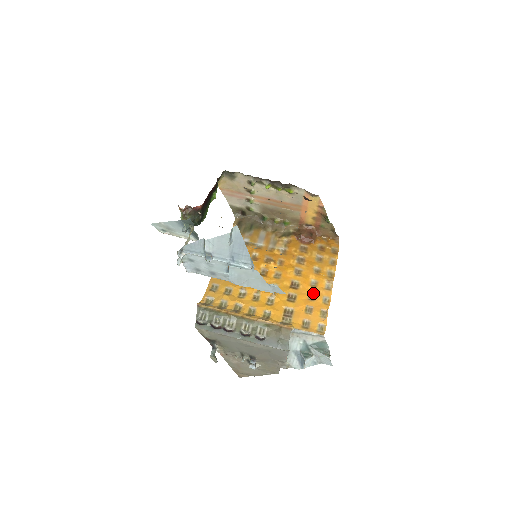
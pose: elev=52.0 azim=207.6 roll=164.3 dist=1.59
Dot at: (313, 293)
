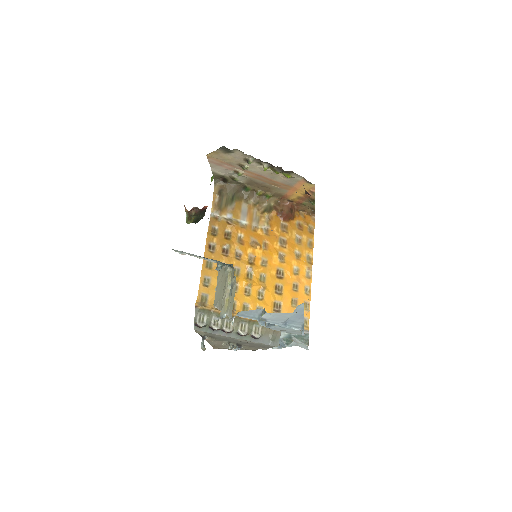
Dot at: (296, 283)
